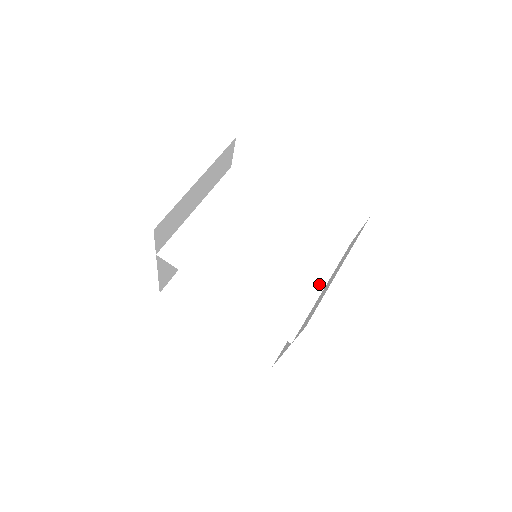
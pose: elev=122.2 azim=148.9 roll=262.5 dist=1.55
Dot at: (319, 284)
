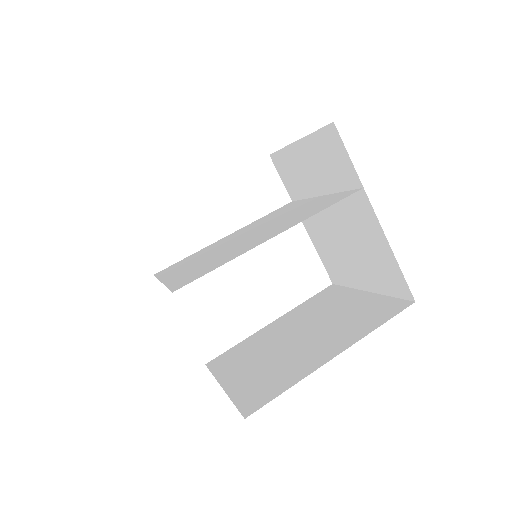
Dot at: (315, 199)
